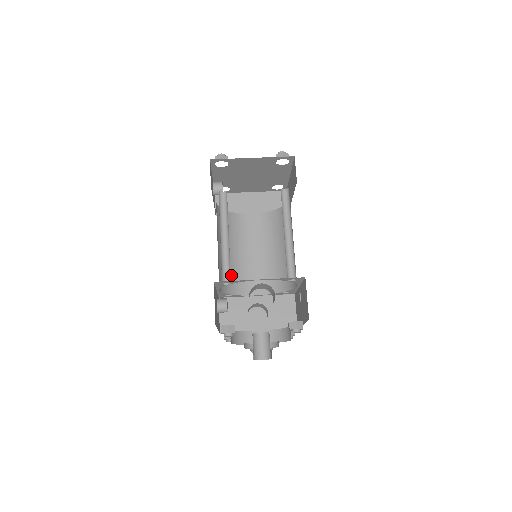
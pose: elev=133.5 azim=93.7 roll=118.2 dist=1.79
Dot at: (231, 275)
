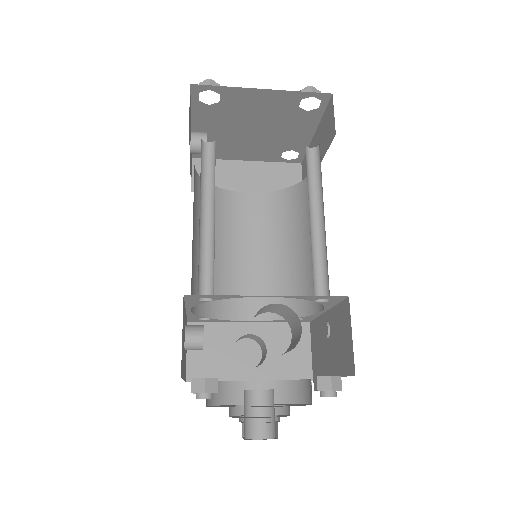
Dot at: occluded
